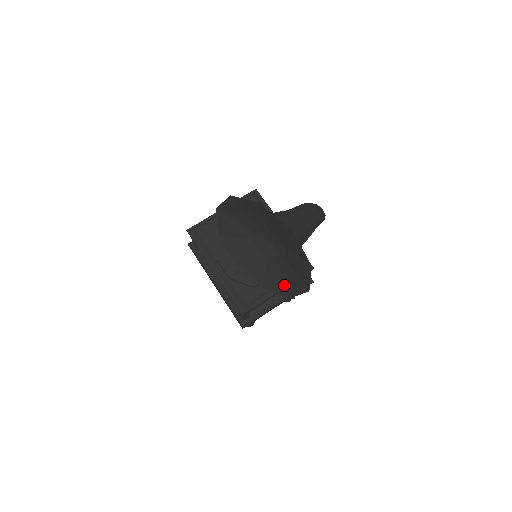
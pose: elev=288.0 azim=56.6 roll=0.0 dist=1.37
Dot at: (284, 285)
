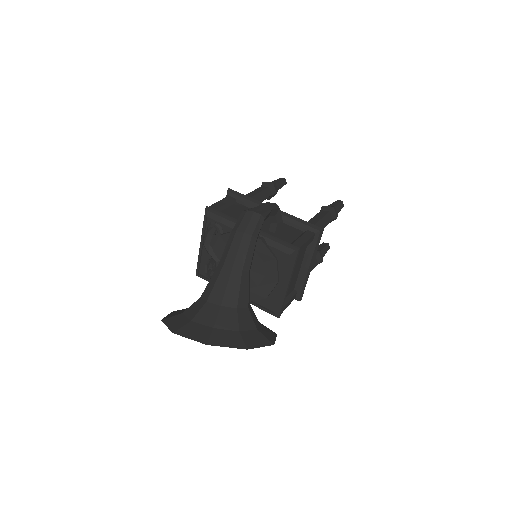
Dot at: (265, 328)
